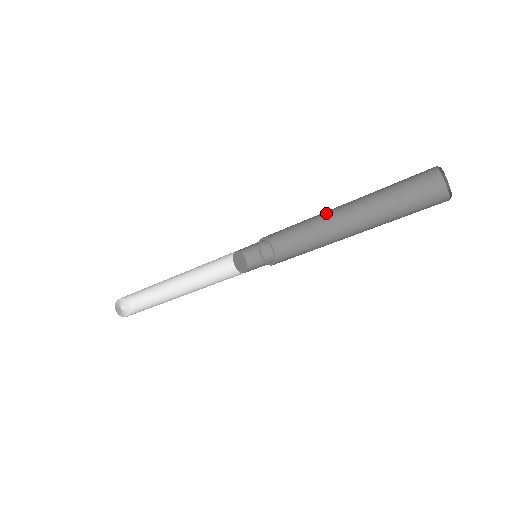
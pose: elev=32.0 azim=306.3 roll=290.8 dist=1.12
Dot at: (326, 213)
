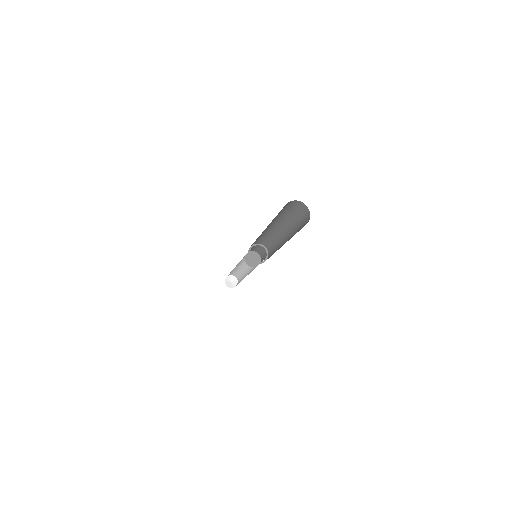
Dot at: (265, 230)
